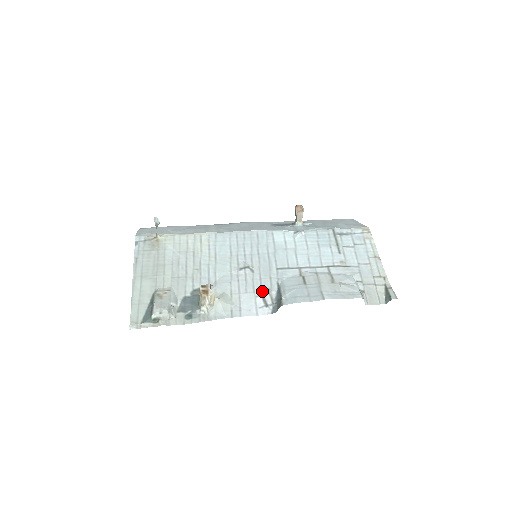
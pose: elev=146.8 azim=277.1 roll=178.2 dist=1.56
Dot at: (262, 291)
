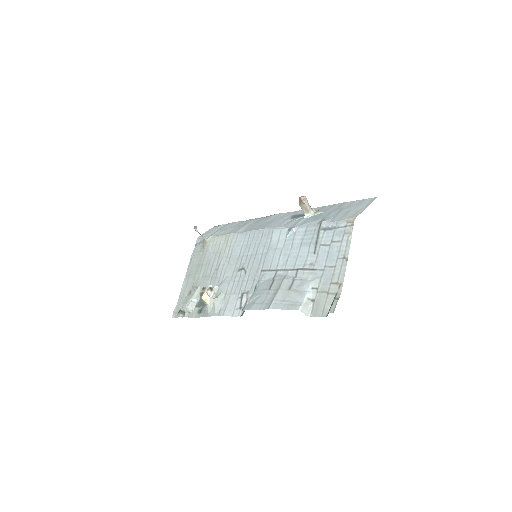
Dot at: (243, 293)
